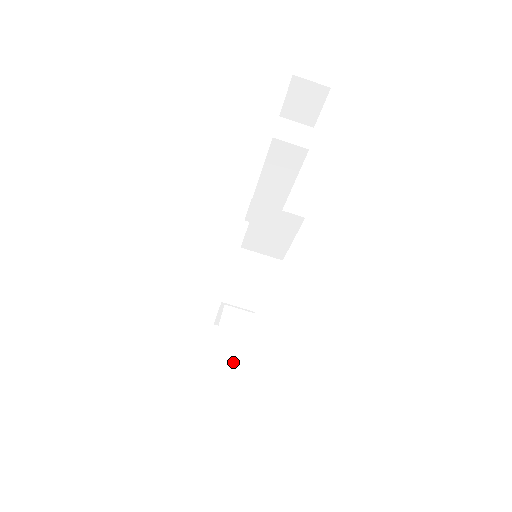
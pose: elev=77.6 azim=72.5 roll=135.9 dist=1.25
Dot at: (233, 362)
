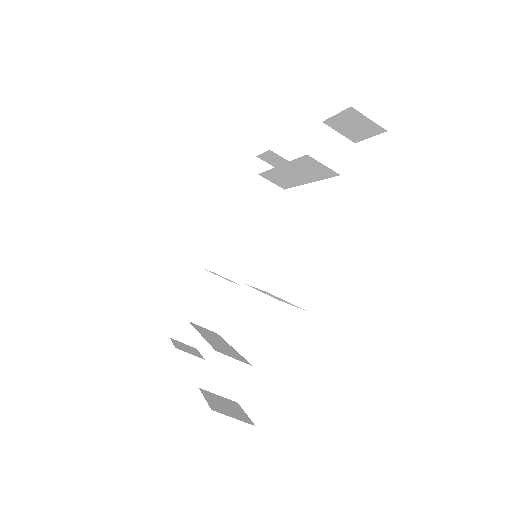
Dot at: (213, 306)
